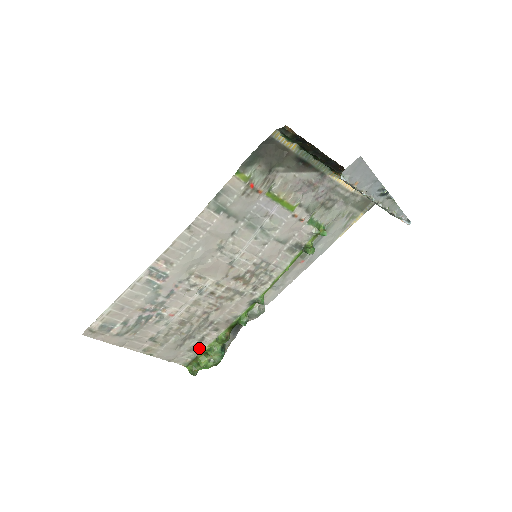
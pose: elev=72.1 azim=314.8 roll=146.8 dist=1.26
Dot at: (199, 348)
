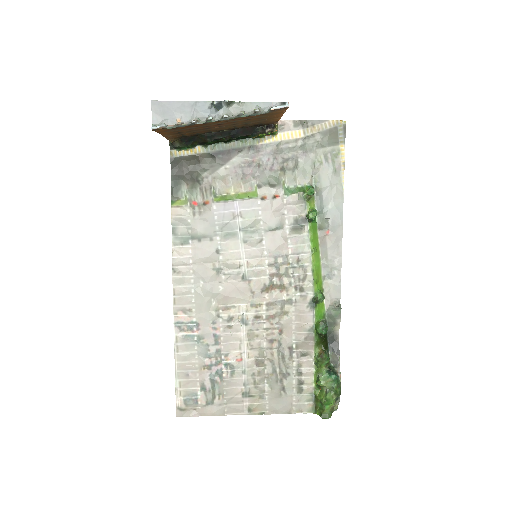
Dot at: (307, 384)
